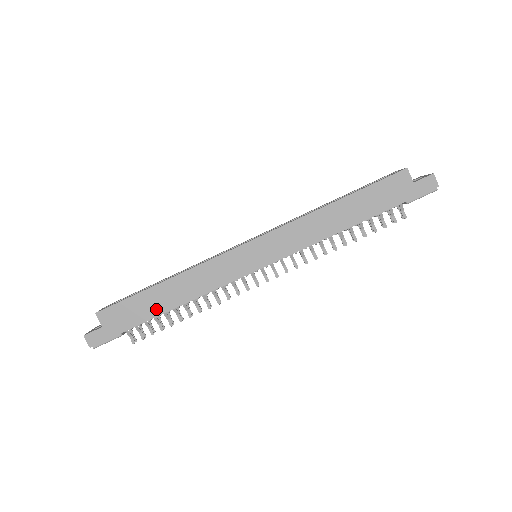
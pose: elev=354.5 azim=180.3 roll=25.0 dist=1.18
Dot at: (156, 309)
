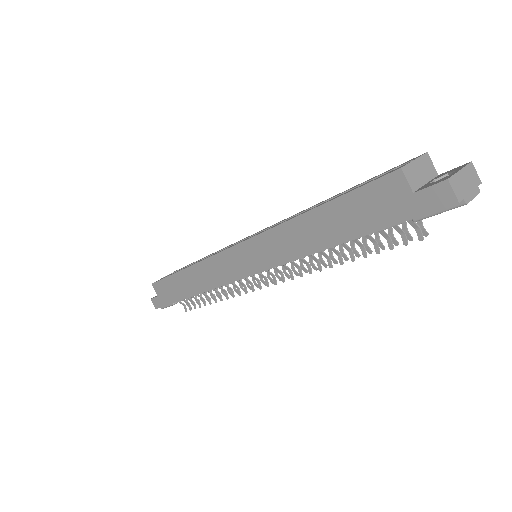
Dot at: (184, 292)
